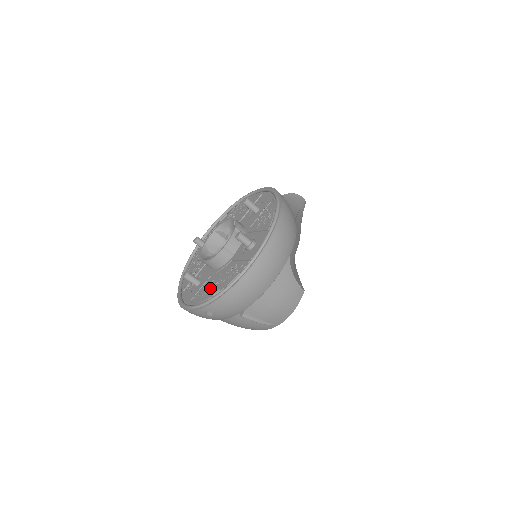
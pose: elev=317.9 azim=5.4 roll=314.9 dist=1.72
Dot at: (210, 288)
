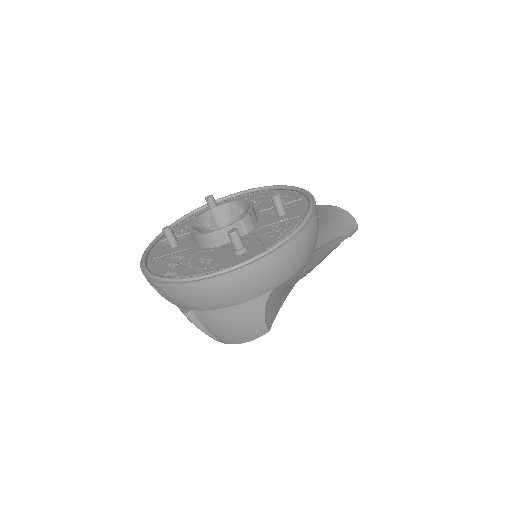
Dot at: (173, 263)
